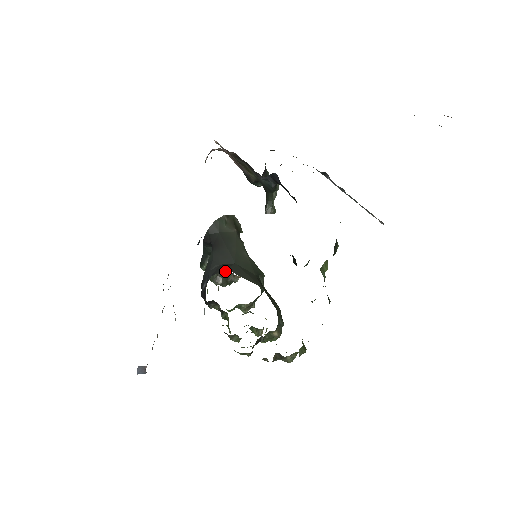
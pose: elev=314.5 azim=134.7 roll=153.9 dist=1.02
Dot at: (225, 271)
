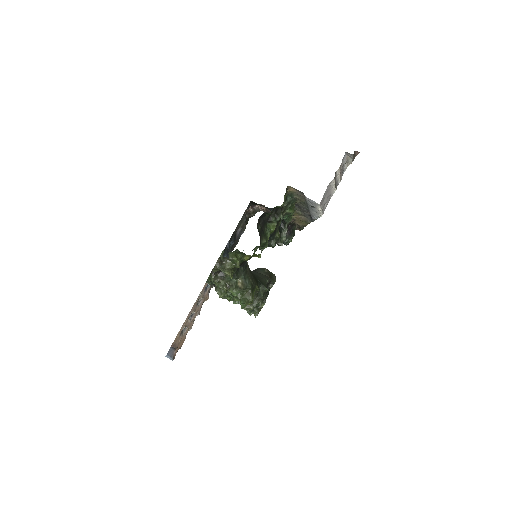
Dot at: occluded
